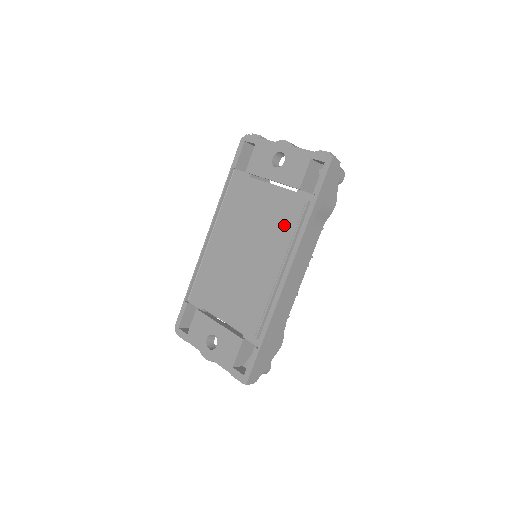
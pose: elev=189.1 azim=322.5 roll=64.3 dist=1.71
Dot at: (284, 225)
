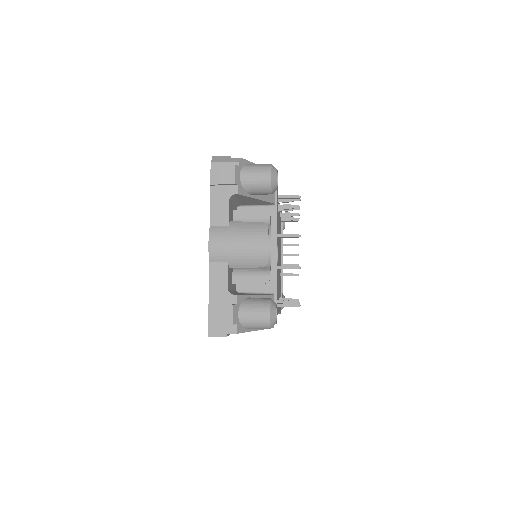
Dot at: occluded
